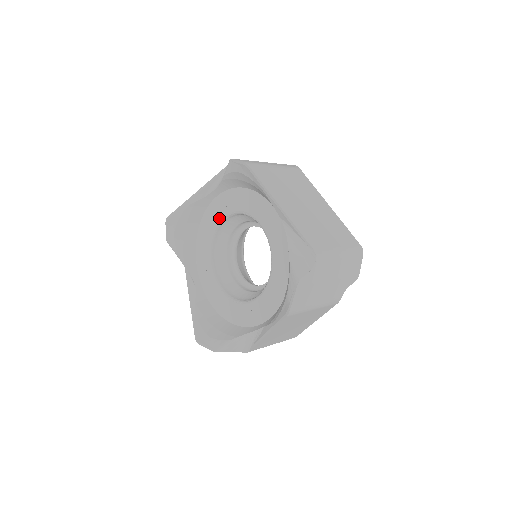
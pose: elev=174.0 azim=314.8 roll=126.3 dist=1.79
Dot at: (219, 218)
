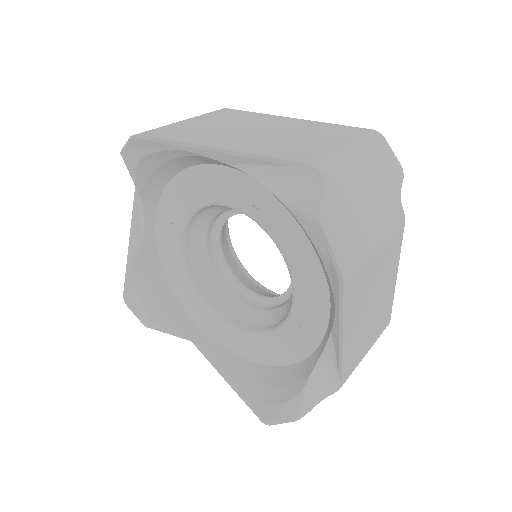
Dot at: (177, 246)
